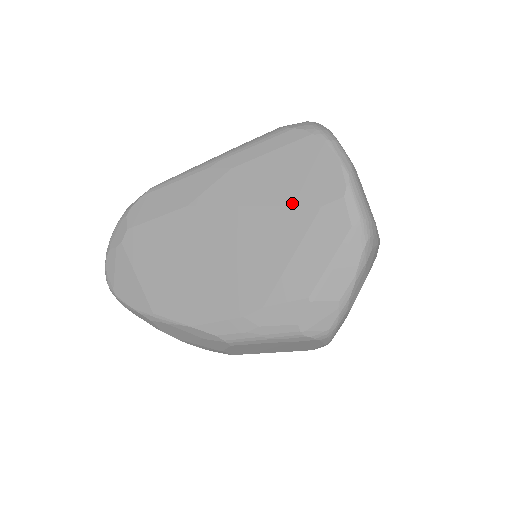
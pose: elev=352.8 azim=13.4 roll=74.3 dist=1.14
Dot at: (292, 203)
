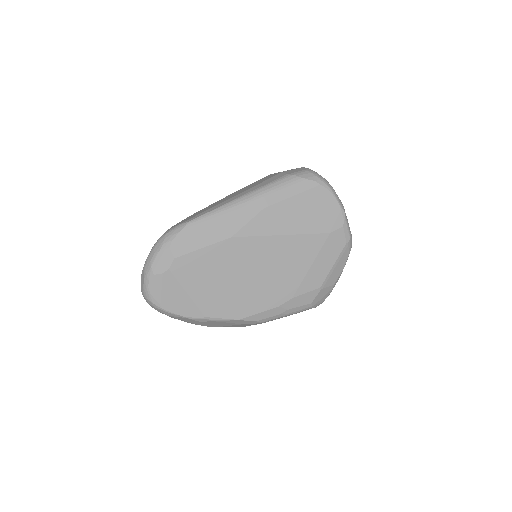
Dot at: (311, 232)
